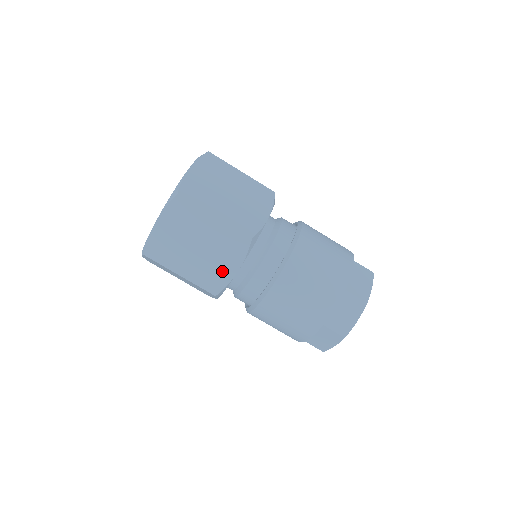
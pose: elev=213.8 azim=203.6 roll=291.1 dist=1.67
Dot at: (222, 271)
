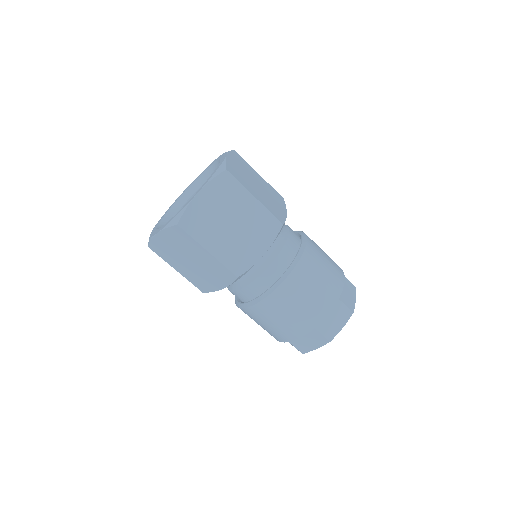
Dot at: (210, 283)
